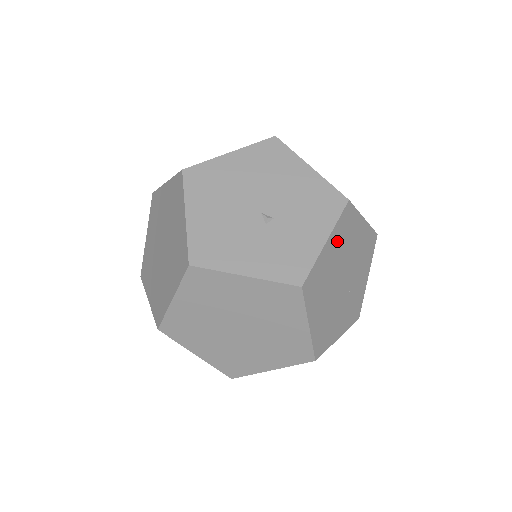
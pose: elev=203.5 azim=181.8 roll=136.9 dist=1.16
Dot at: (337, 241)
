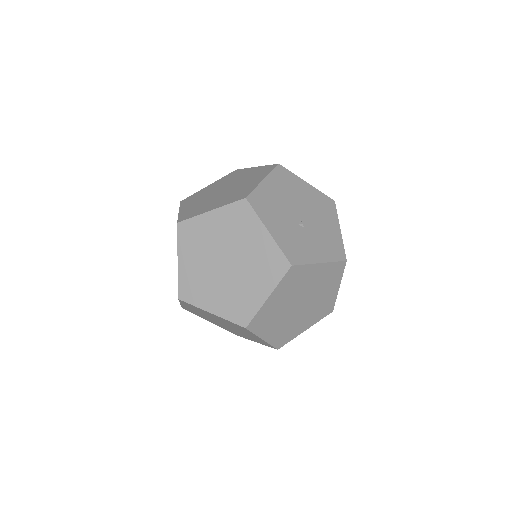
Dot at: (322, 273)
